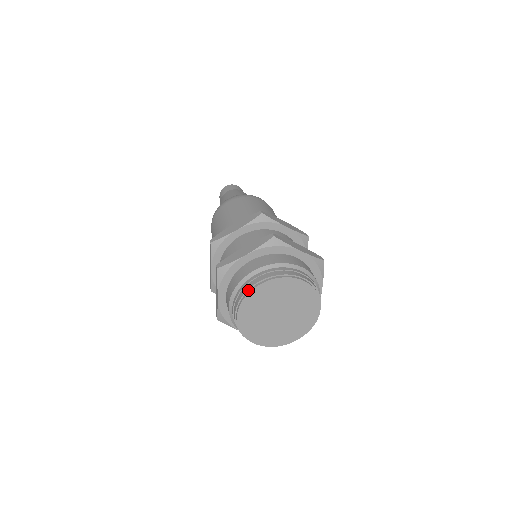
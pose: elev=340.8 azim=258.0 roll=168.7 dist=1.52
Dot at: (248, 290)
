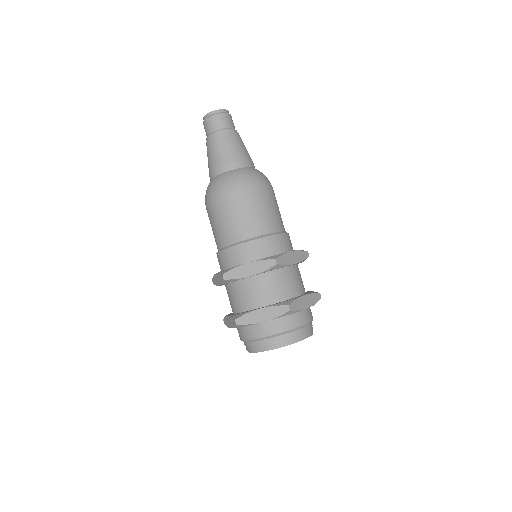
Dot at: (264, 349)
